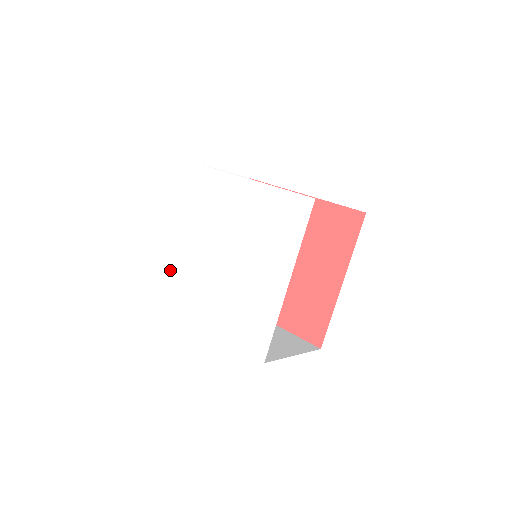
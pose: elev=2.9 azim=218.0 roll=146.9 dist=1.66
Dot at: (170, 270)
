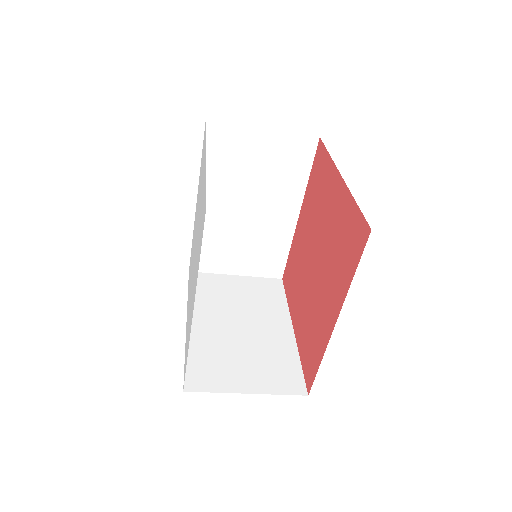
Dot at: occluded
